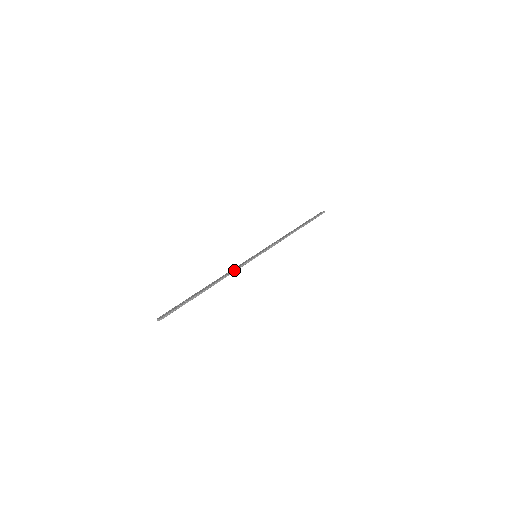
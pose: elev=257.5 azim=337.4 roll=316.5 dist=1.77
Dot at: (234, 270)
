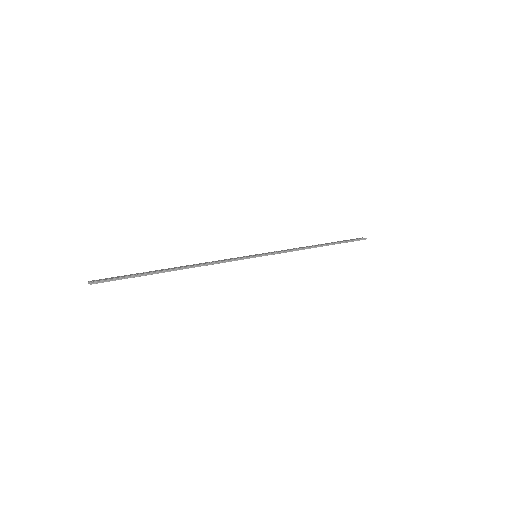
Dot at: (219, 261)
